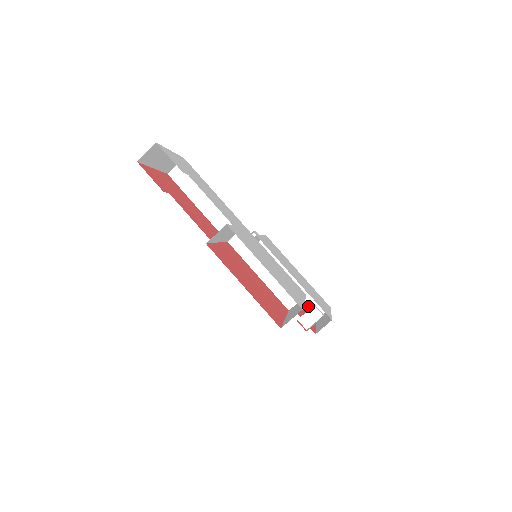
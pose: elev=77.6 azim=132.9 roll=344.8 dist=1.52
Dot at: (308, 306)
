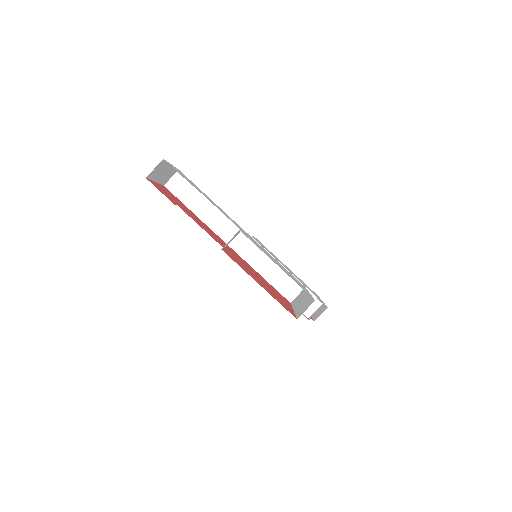
Dot at: occluded
